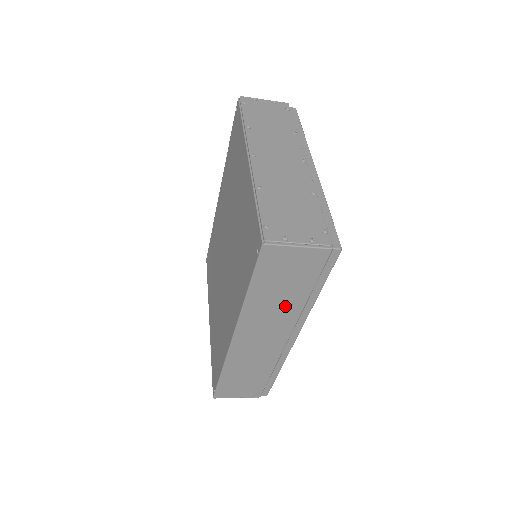
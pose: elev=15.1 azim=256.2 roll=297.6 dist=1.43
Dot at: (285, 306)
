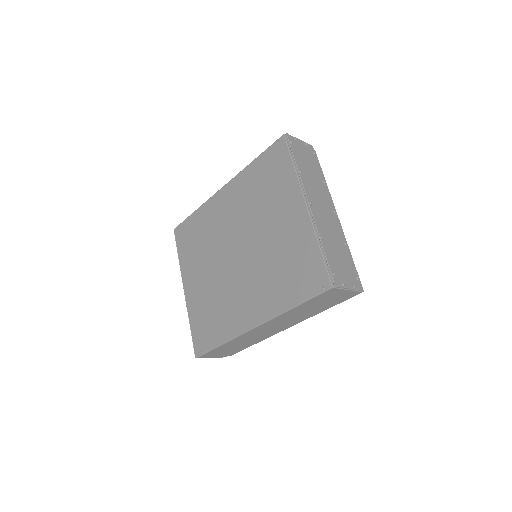
Dot at: (304, 314)
